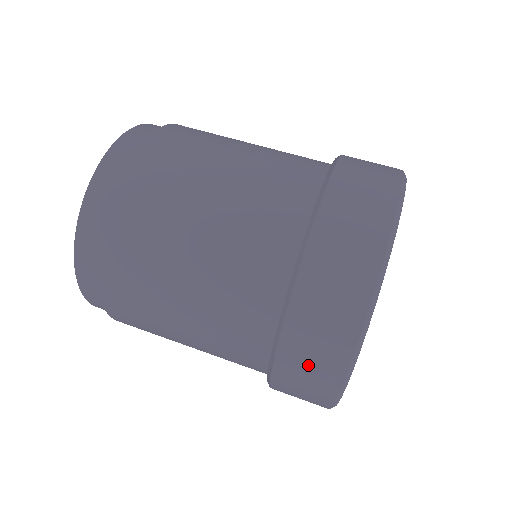
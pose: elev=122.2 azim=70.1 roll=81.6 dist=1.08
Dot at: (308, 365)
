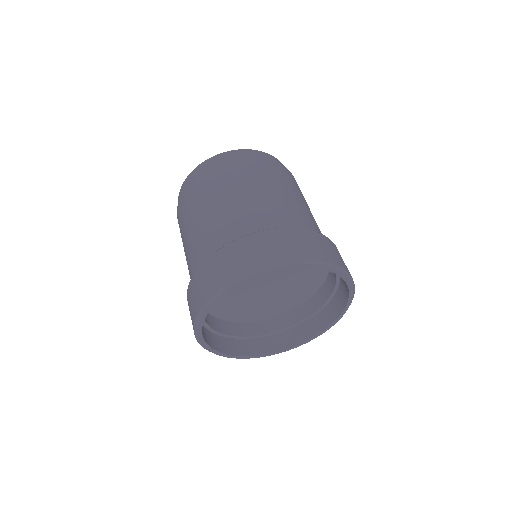
Dot at: occluded
